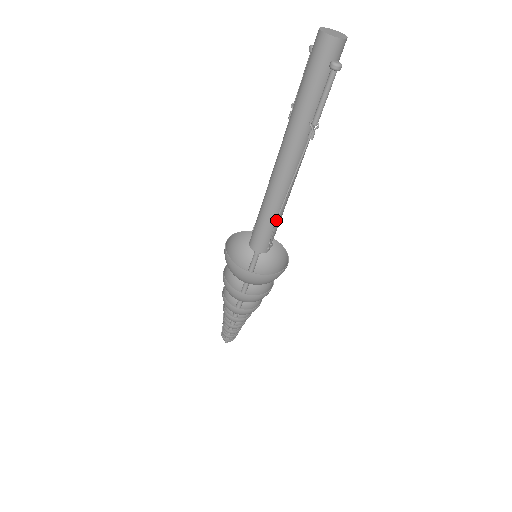
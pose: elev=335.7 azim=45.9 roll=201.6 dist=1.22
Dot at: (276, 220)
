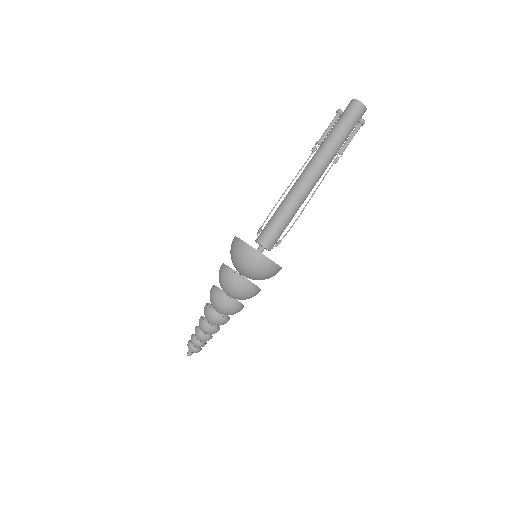
Dot at: occluded
